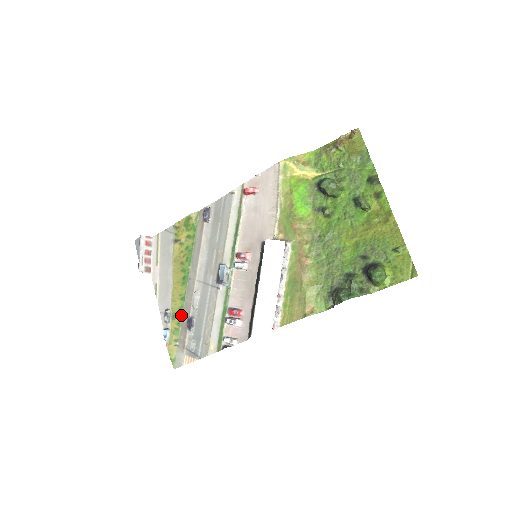
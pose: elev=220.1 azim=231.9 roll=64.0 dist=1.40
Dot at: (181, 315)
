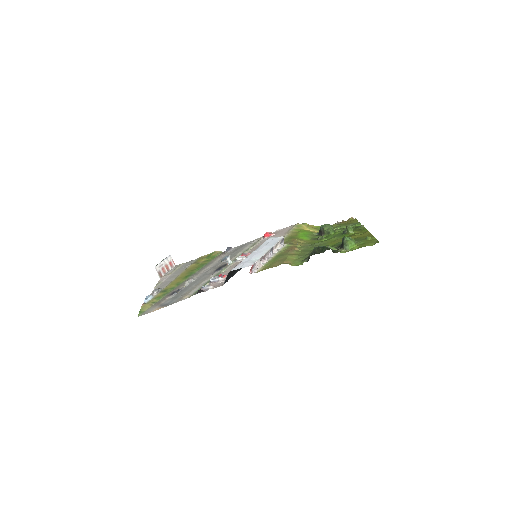
Dot at: (170, 291)
